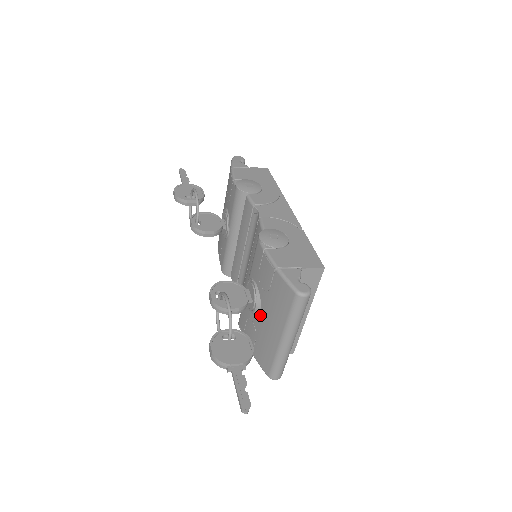
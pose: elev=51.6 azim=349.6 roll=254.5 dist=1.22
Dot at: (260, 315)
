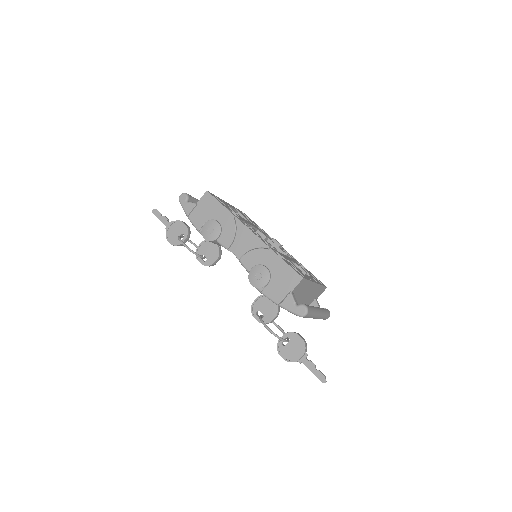
Dot at: occluded
